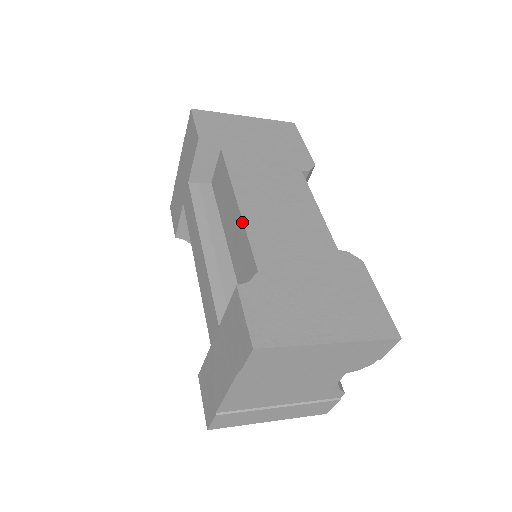
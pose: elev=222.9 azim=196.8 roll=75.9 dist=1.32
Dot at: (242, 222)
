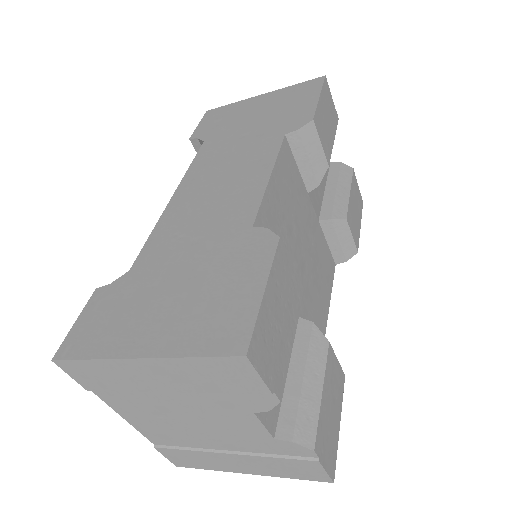
Dot at: (161, 217)
